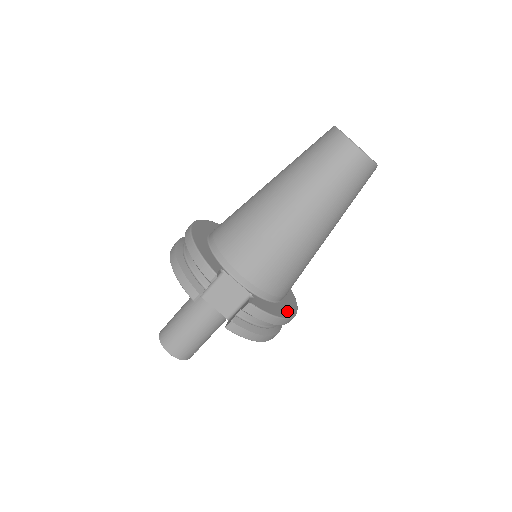
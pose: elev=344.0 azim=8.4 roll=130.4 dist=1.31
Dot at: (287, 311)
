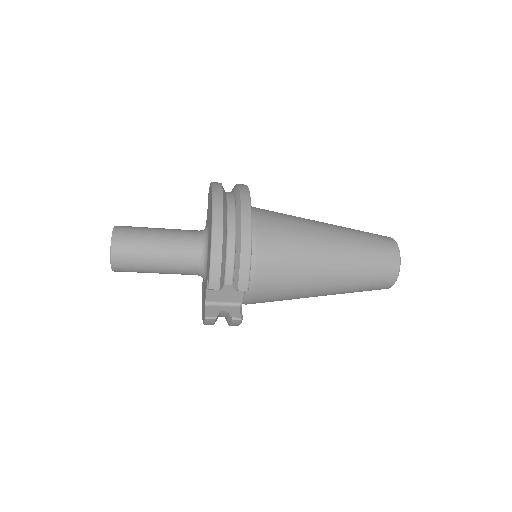
Dot at: occluded
